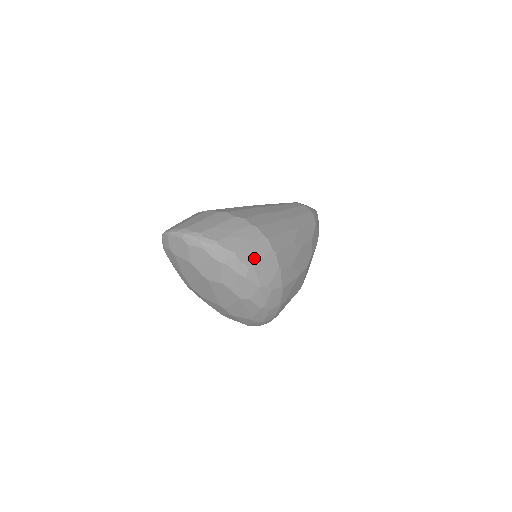
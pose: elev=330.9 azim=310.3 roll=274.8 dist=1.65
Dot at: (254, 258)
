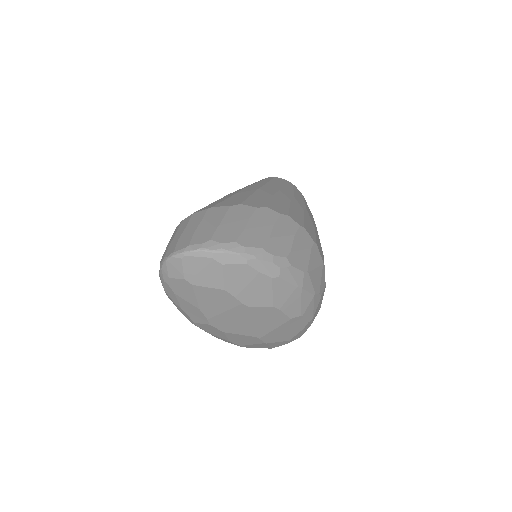
Dot at: (304, 258)
